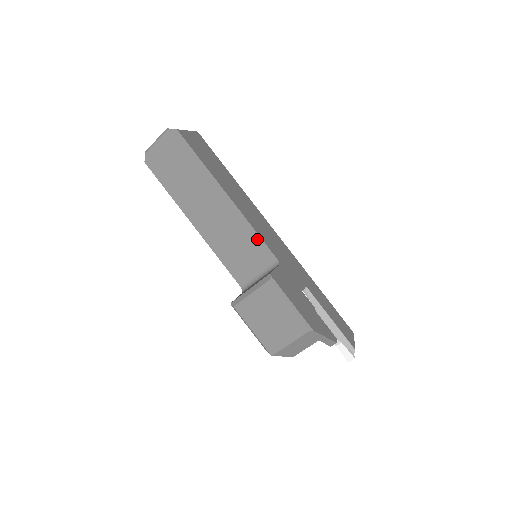
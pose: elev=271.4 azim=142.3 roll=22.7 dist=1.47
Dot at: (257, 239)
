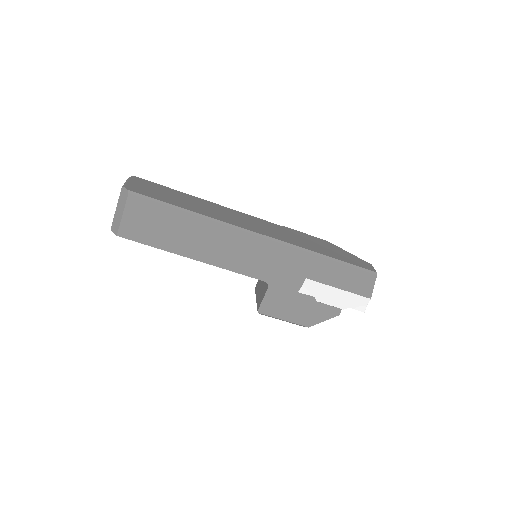
Dot at: (241, 273)
